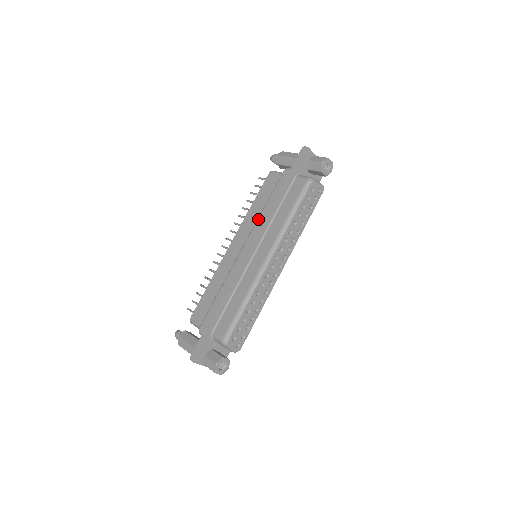
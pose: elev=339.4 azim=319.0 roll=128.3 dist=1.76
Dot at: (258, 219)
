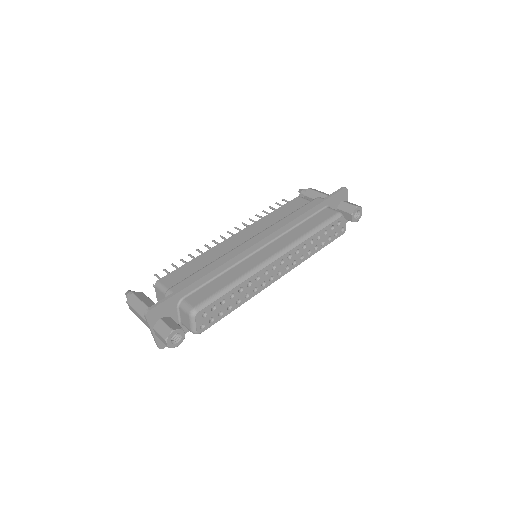
Dot at: (277, 222)
